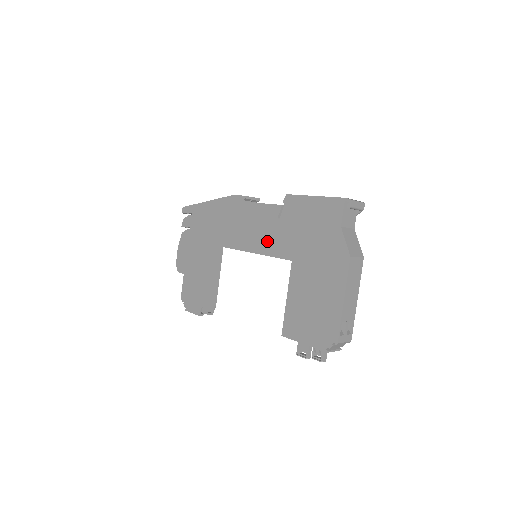
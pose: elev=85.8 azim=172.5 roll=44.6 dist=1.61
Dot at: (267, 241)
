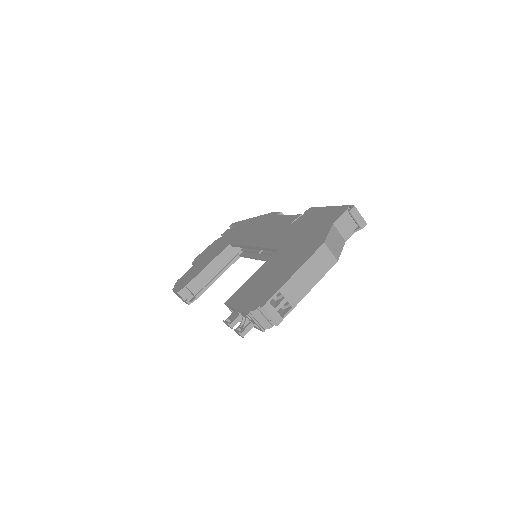
Dot at: (271, 238)
